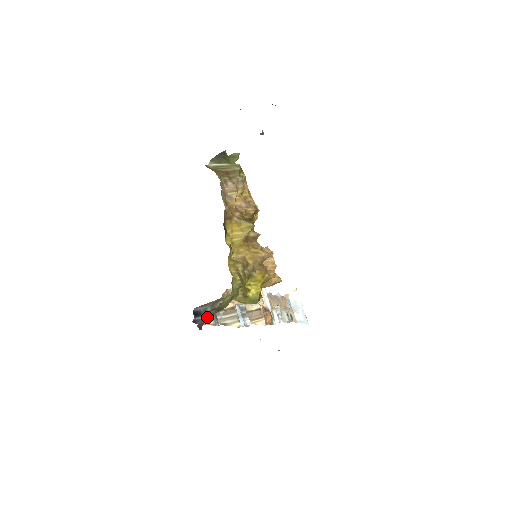
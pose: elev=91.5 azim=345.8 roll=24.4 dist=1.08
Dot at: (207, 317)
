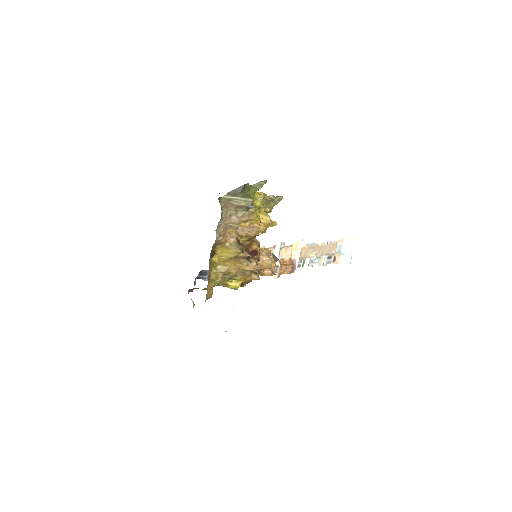
Dot at: (196, 288)
